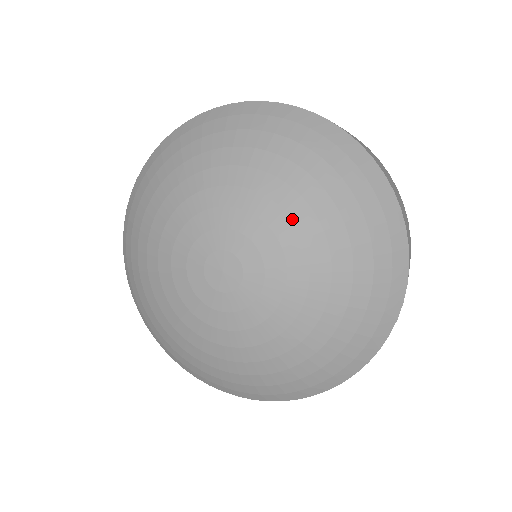
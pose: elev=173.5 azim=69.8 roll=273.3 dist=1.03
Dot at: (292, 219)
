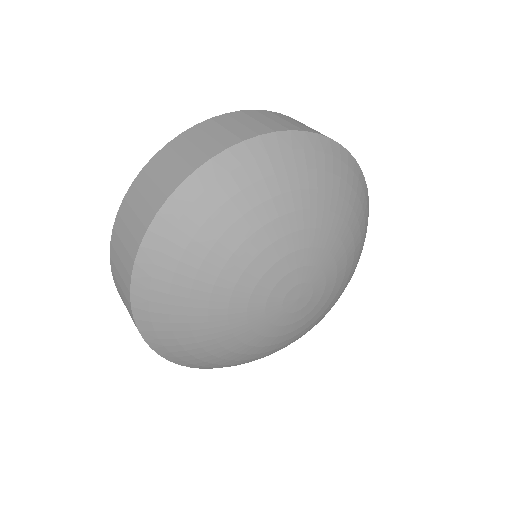
Dot at: (339, 237)
